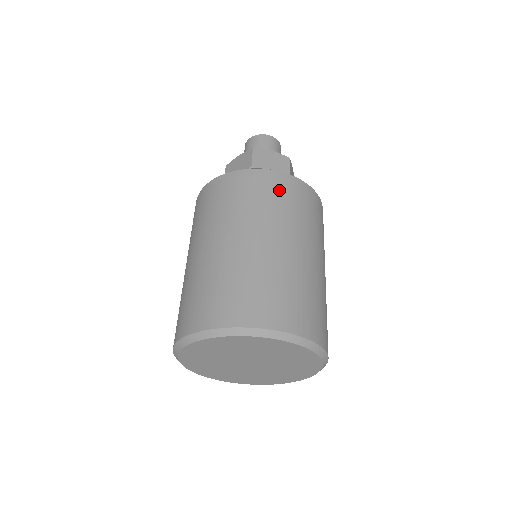
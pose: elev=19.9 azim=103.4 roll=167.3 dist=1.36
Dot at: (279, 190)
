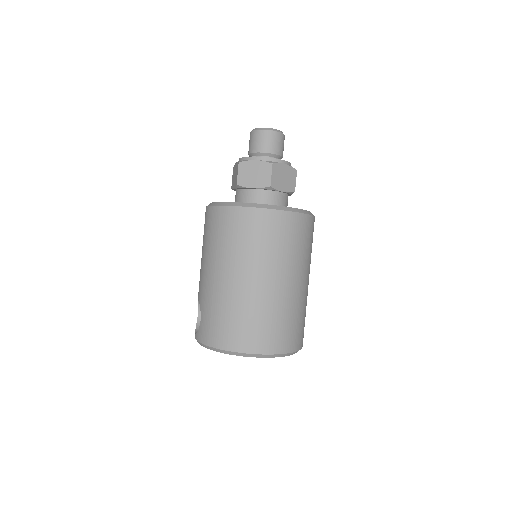
Dot at: (298, 233)
